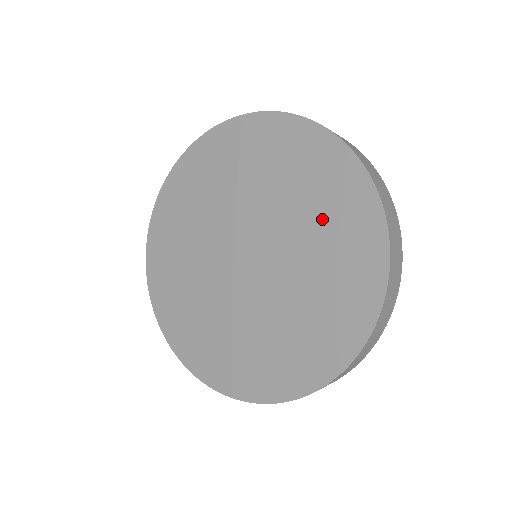
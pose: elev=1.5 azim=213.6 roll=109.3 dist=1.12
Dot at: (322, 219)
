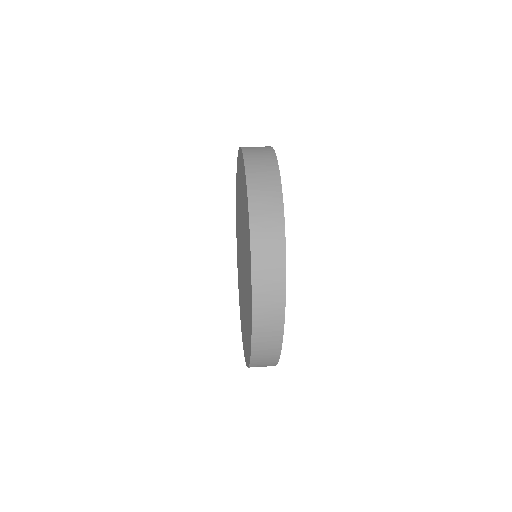
Dot at: occluded
